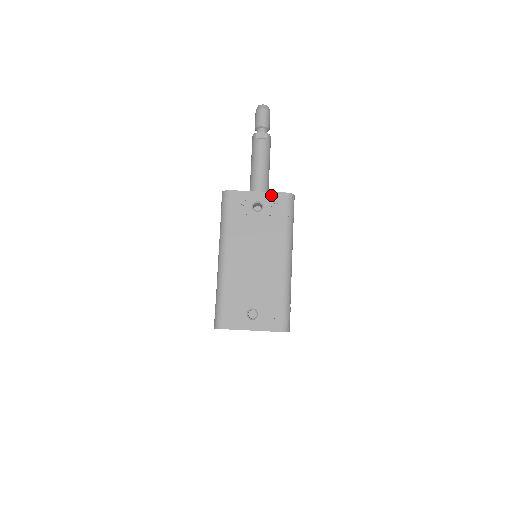
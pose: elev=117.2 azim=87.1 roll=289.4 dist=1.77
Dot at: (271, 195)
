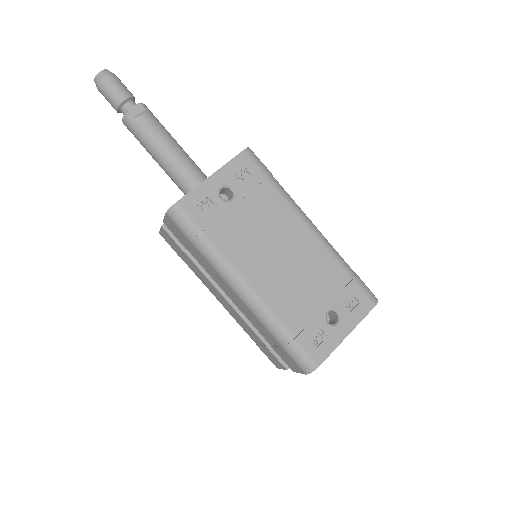
Dot at: (229, 168)
